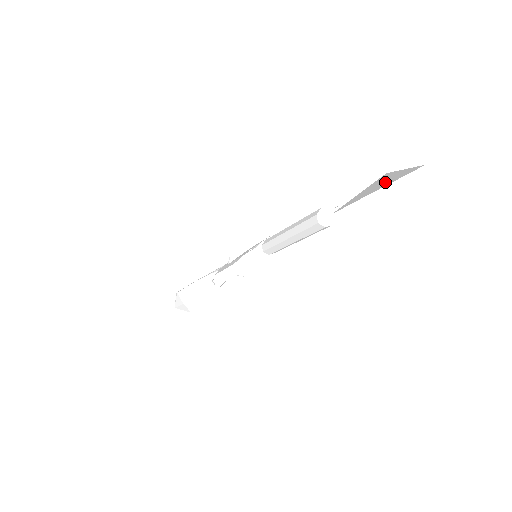
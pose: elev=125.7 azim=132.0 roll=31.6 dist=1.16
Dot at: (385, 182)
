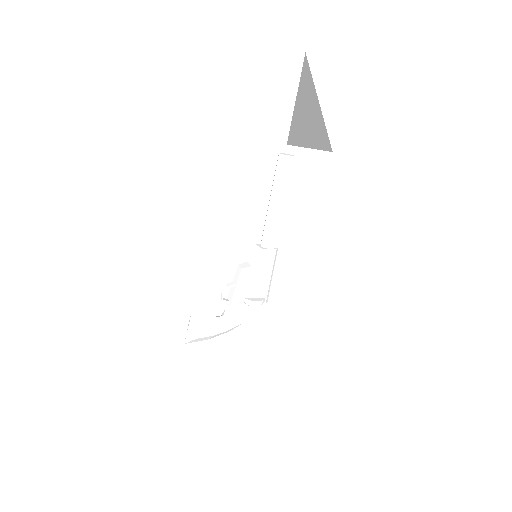
Dot at: (307, 102)
